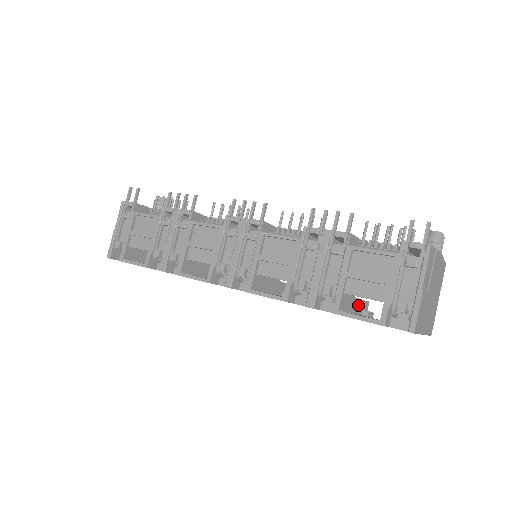
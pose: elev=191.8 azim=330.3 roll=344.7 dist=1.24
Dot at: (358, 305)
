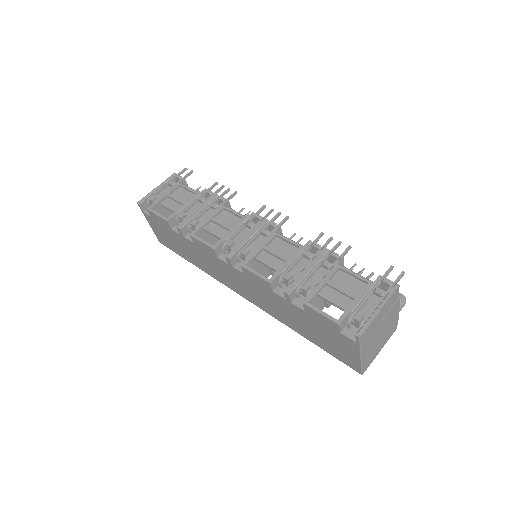
Dot at: occluded
